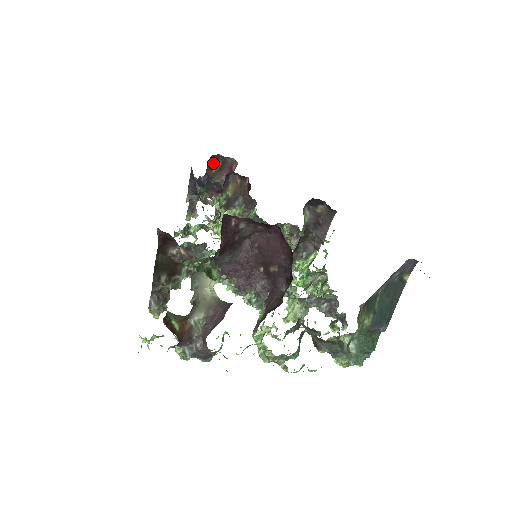
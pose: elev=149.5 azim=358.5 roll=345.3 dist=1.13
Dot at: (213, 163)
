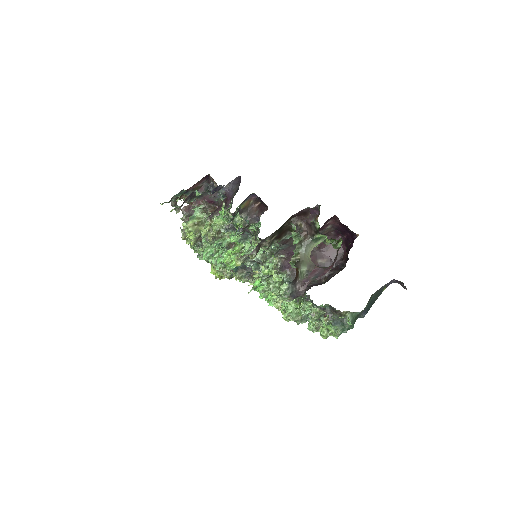
Dot at: (204, 180)
